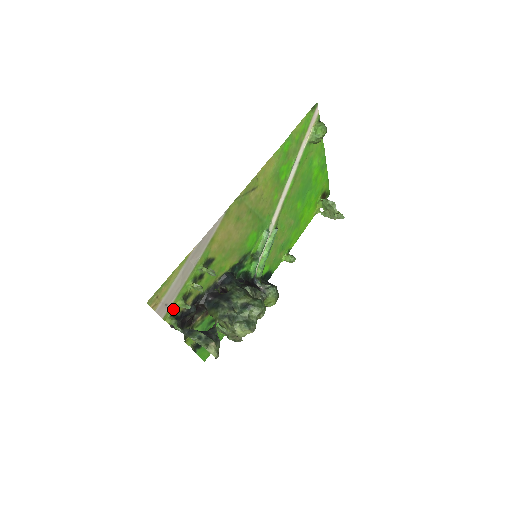
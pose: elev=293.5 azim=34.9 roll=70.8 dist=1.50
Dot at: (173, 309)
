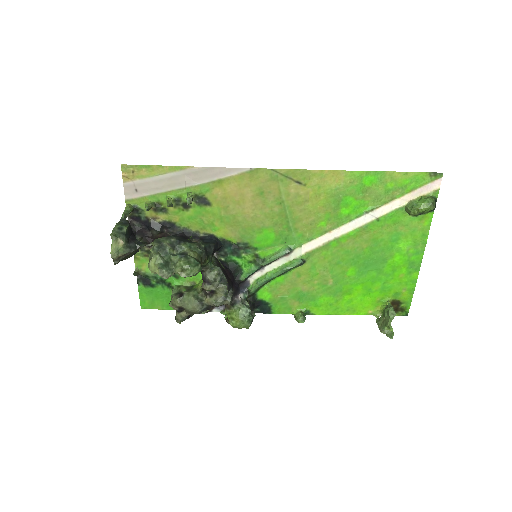
Dot at: (141, 204)
